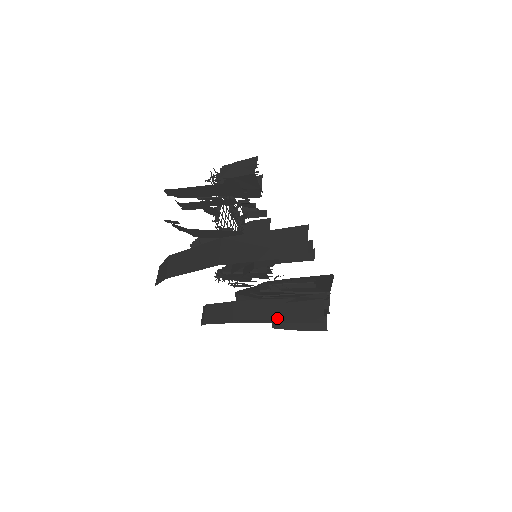
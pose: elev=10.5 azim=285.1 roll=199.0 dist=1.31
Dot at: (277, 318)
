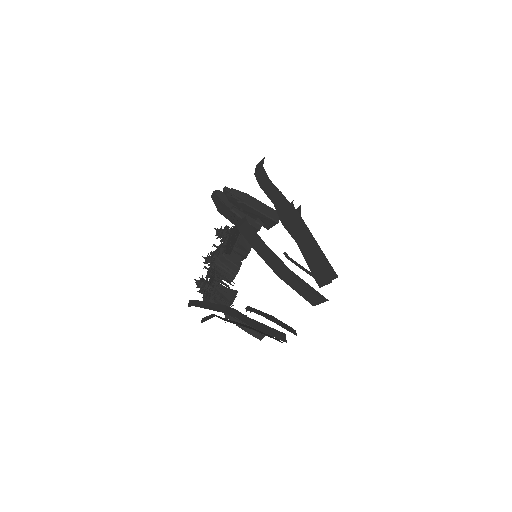
Dot at: occluded
